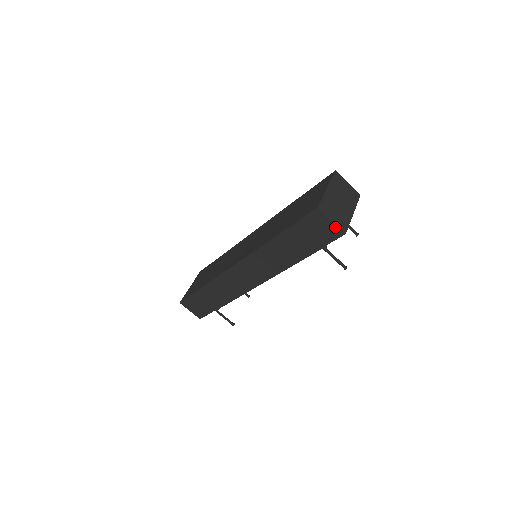
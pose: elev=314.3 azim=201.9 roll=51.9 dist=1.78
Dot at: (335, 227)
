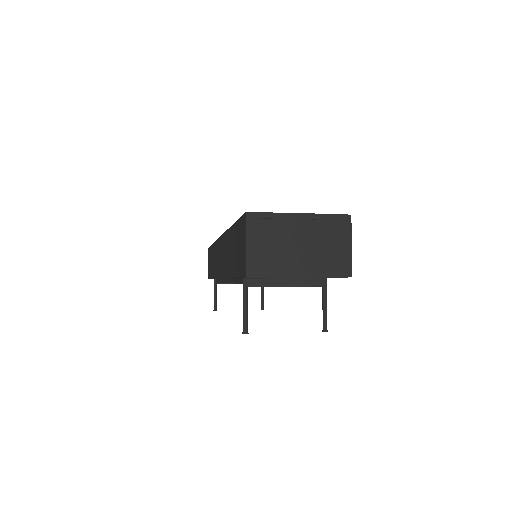
Dot at: (246, 258)
